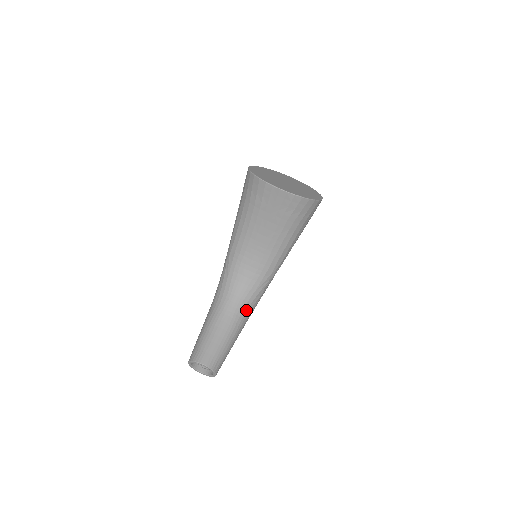
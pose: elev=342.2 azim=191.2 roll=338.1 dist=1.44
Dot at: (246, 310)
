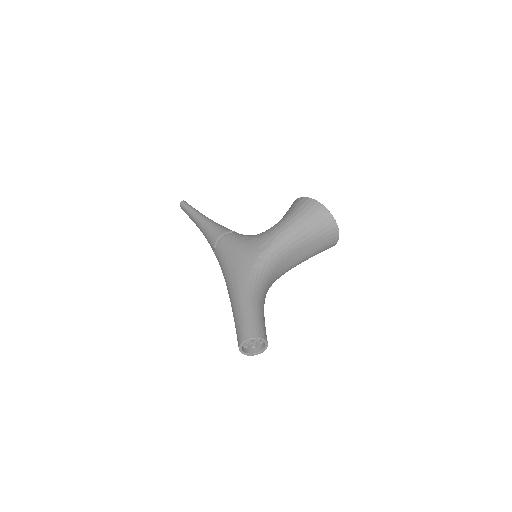
Dot at: occluded
